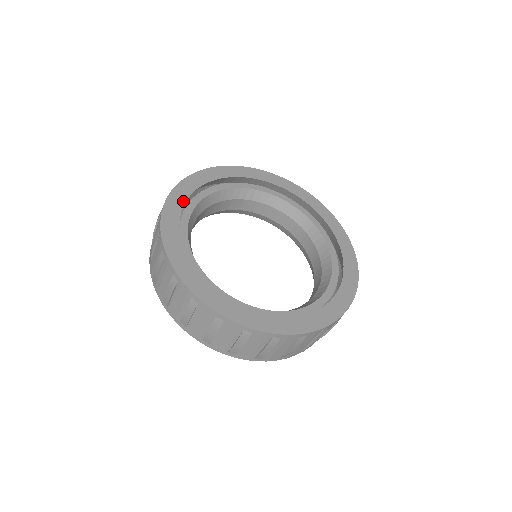
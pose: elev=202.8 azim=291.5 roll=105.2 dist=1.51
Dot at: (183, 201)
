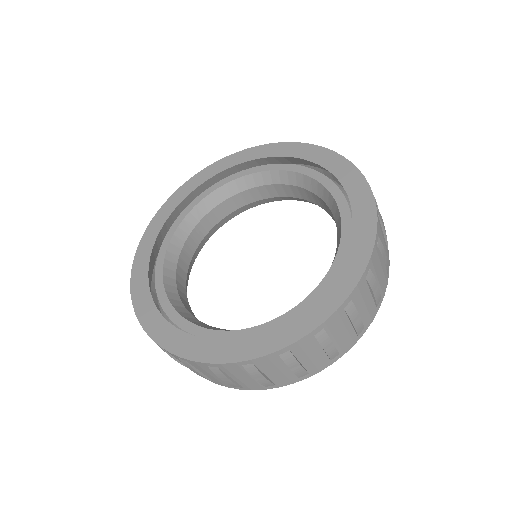
Dot at: (148, 254)
